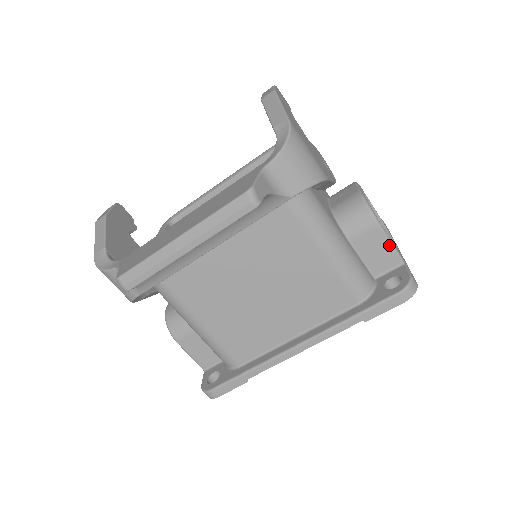
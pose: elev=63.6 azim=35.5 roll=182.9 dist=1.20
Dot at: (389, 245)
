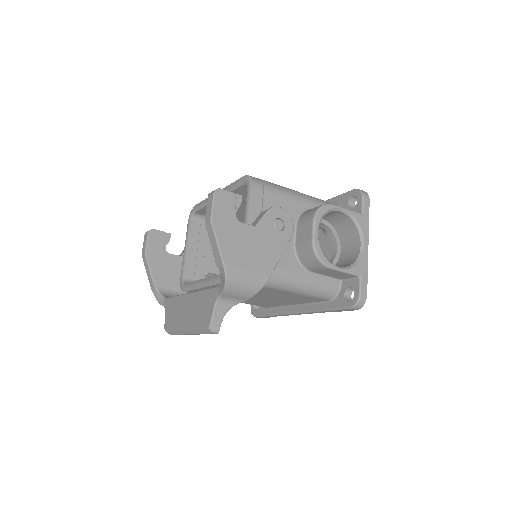
Dot at: (343, 273)
